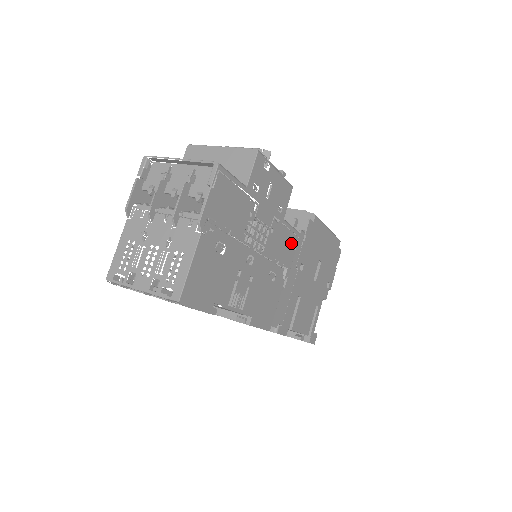
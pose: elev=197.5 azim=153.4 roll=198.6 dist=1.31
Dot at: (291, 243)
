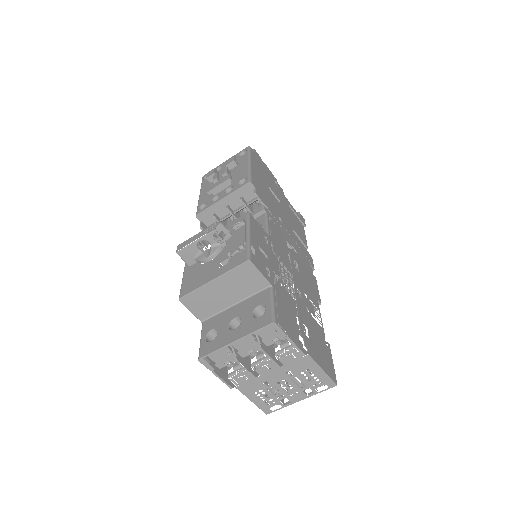
Dot at: (275, 230)
